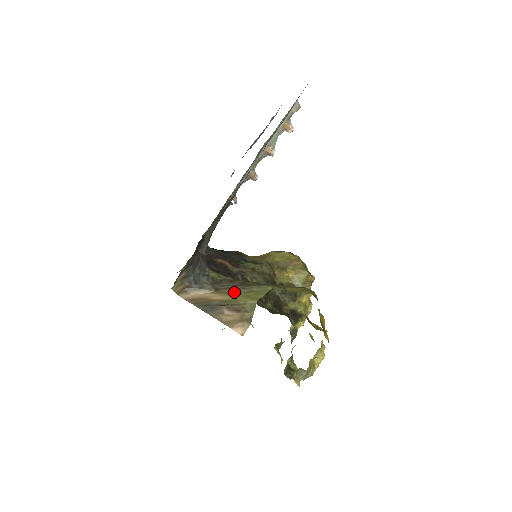
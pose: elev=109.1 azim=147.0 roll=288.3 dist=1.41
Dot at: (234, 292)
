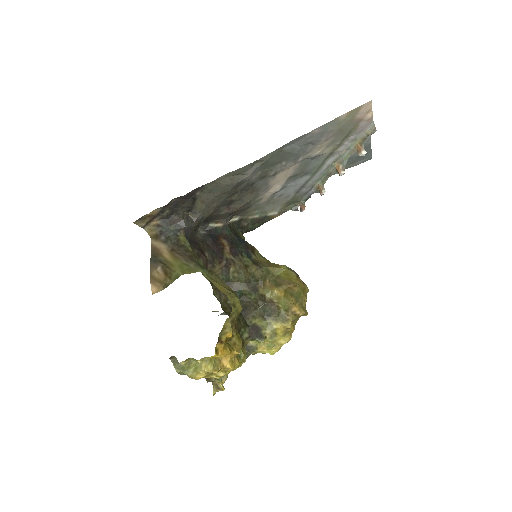
Dot at: (178, 258)
